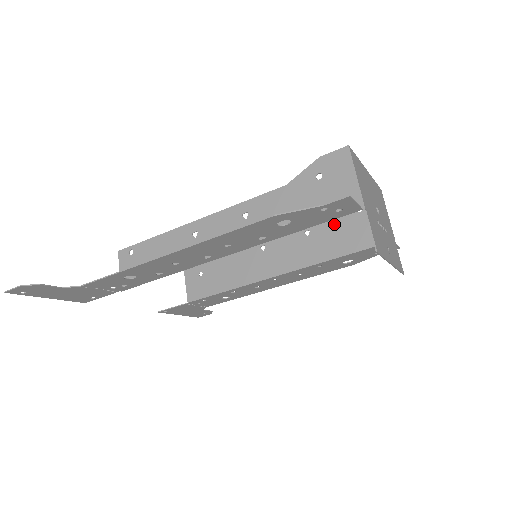
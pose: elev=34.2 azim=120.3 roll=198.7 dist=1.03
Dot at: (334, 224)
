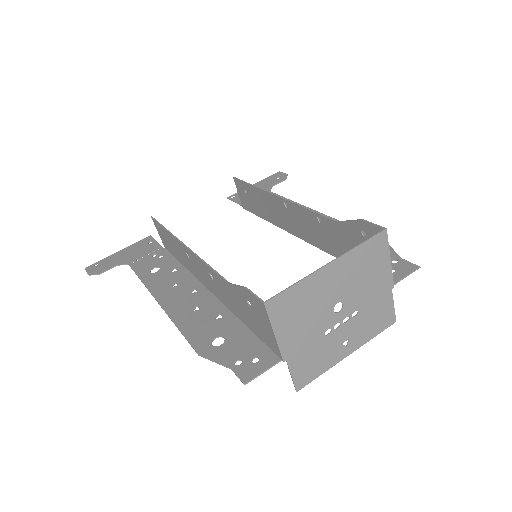
Dot at: (341, 230)
